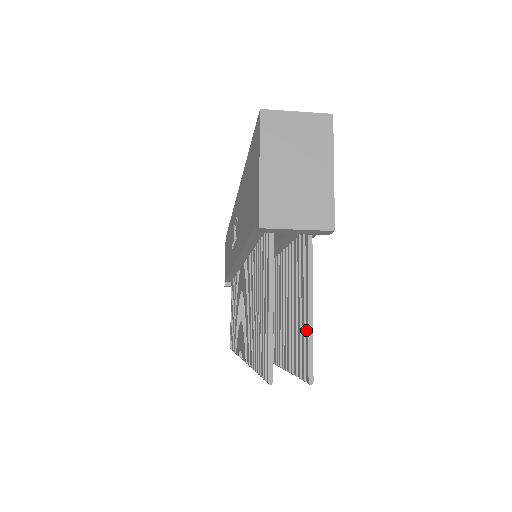
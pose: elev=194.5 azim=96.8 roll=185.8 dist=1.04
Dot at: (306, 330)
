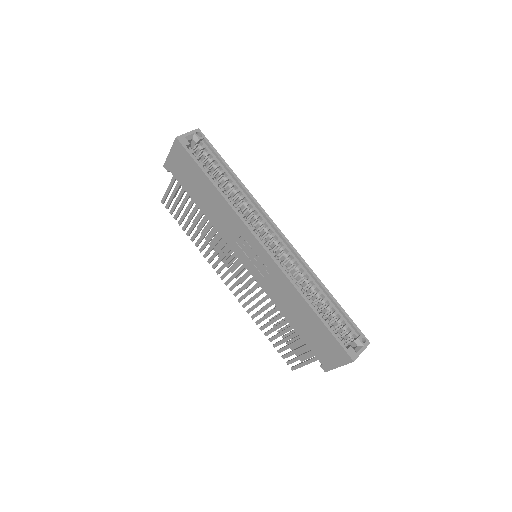
Dot at: (309, 356)
